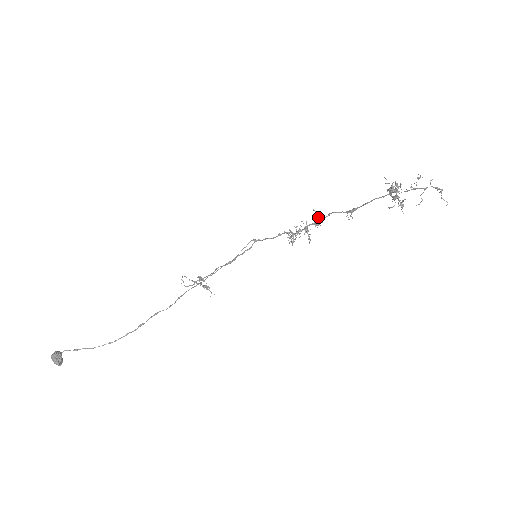
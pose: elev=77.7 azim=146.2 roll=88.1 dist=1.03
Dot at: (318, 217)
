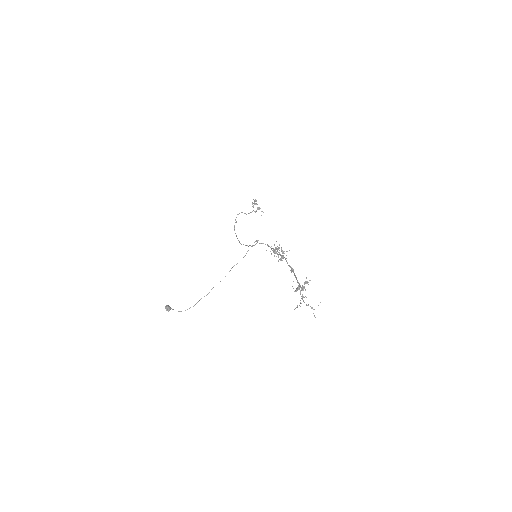
Dot at: occluded
